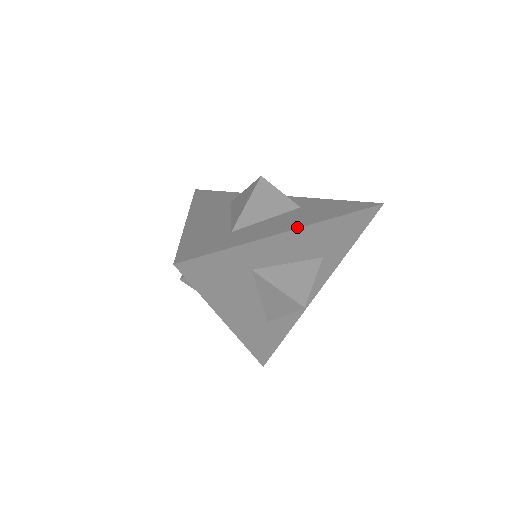
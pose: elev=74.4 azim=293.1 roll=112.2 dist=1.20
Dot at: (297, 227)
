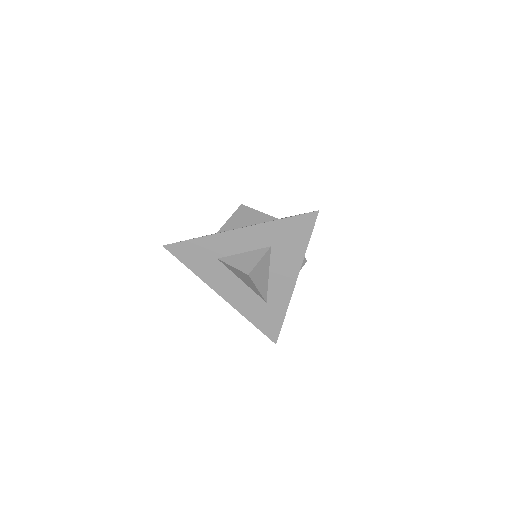
Dot at: (295, 280)
